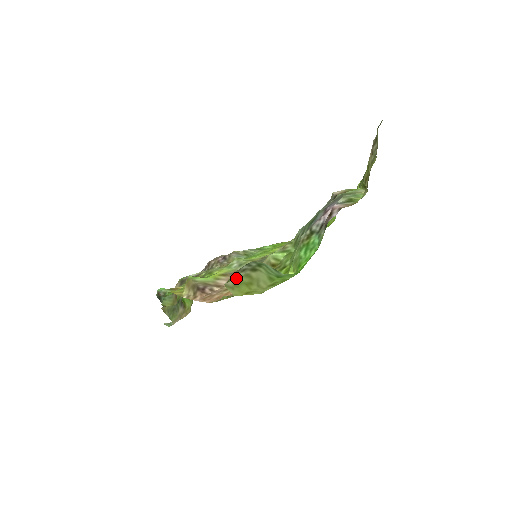
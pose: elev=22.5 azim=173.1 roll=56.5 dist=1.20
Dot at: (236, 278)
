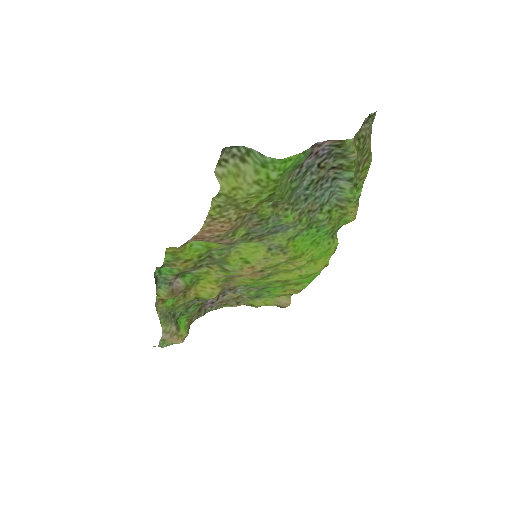
Dot at: (226, 166)
